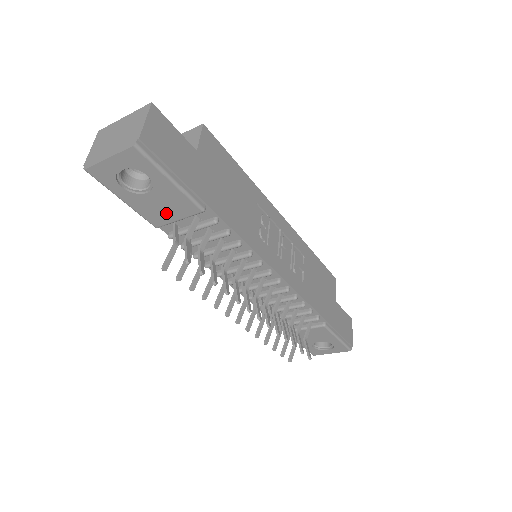
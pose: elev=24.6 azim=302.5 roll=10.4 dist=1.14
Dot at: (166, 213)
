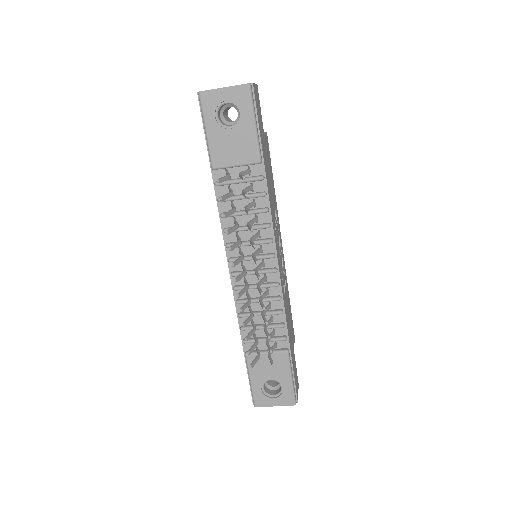
Dot at: (231, 155)
